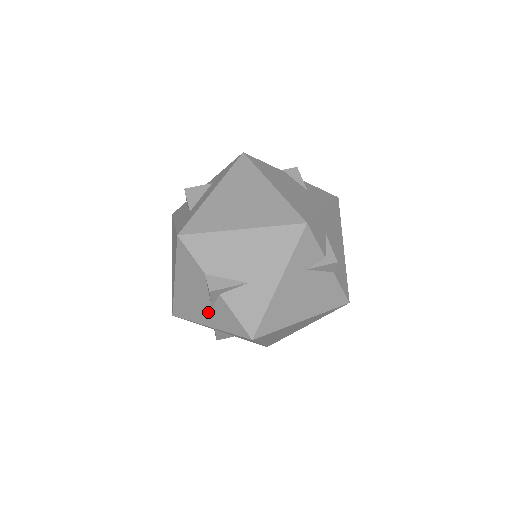
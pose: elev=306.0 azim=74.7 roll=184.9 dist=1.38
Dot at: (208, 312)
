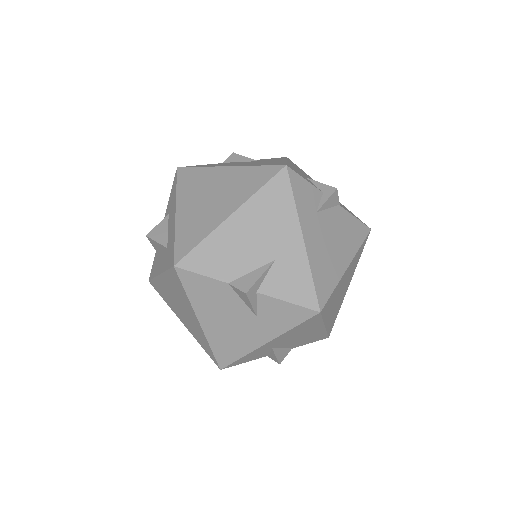
Dot at: (256, 326)
